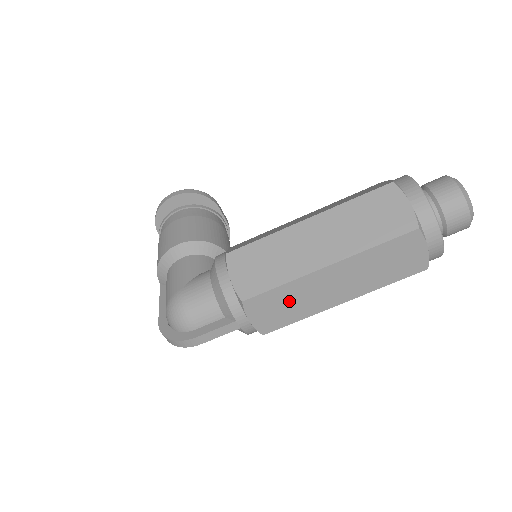
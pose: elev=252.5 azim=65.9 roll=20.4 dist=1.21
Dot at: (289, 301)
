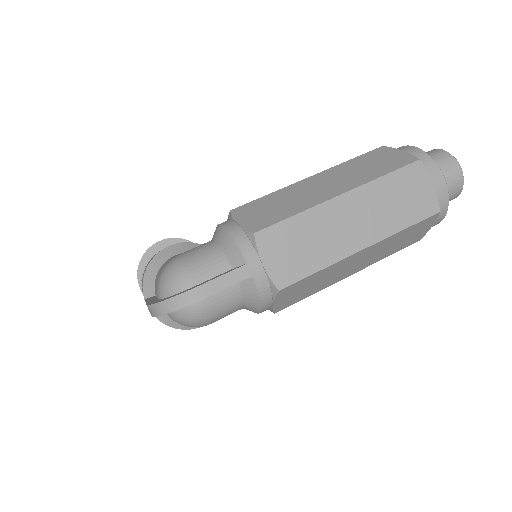
Dot at: (305, 239)
